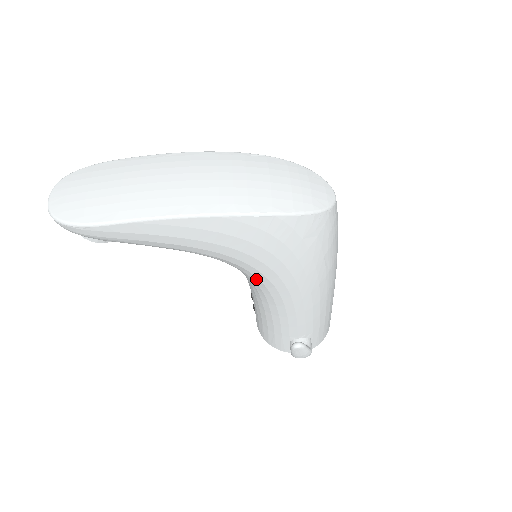
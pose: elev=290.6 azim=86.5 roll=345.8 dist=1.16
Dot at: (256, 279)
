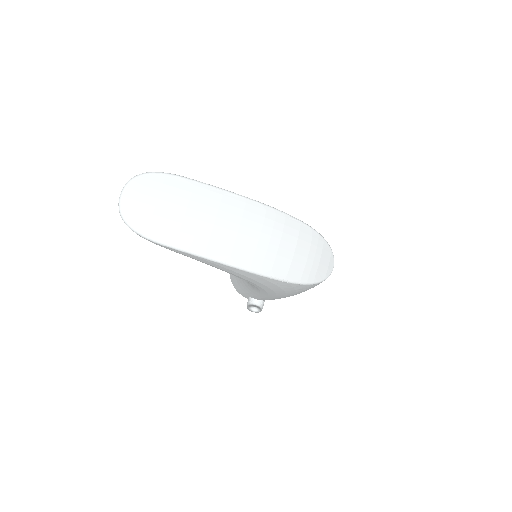
Dot at: occluded
